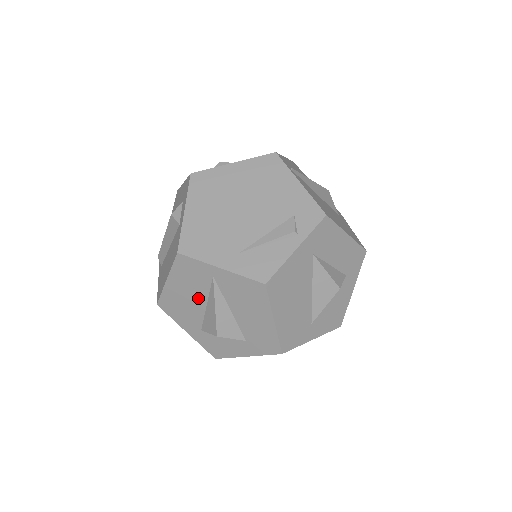
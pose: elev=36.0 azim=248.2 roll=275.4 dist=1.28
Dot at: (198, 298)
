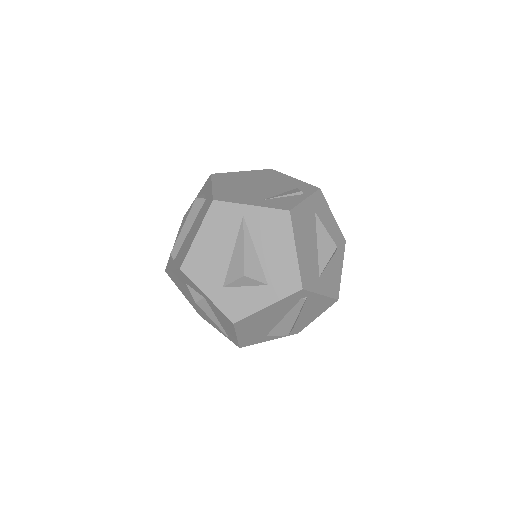
Dot at: (225, 246)
